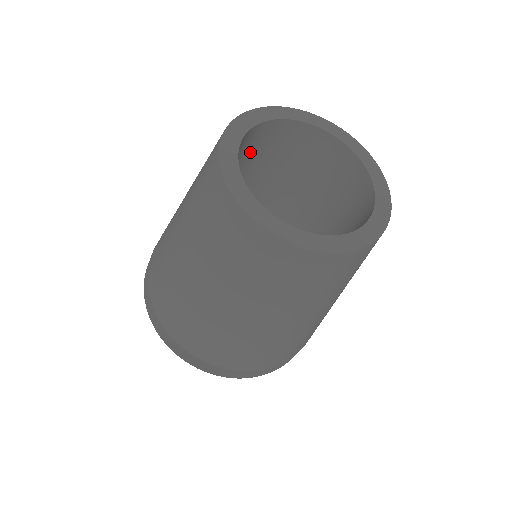
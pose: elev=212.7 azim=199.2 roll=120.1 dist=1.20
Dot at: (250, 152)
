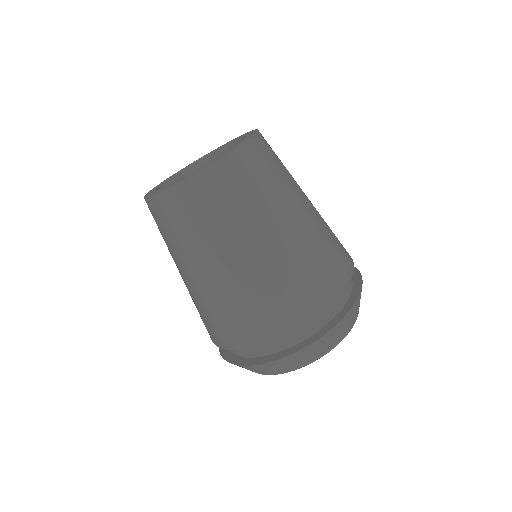
Dot at: occluded
